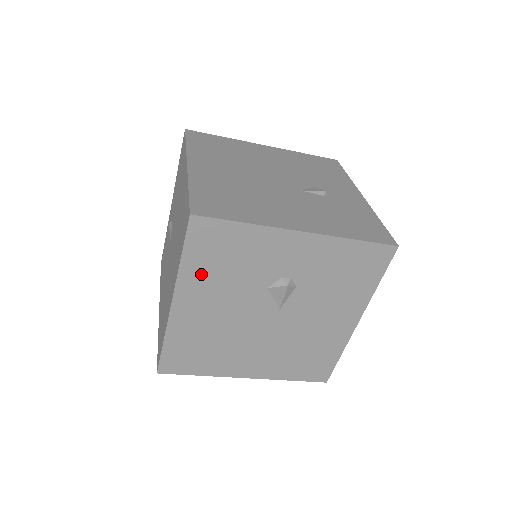
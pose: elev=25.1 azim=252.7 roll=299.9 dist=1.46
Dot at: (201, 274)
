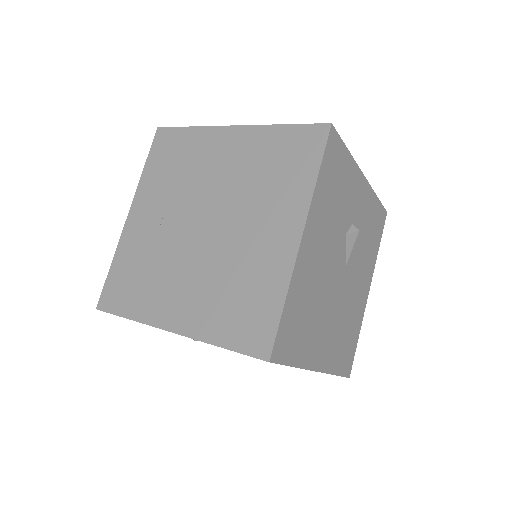
Dot at: (323, 201)
